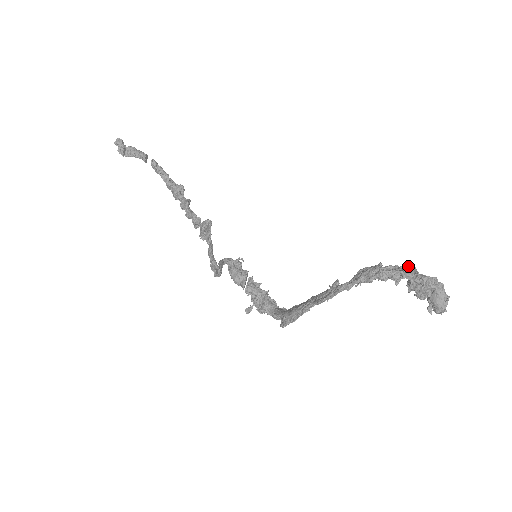
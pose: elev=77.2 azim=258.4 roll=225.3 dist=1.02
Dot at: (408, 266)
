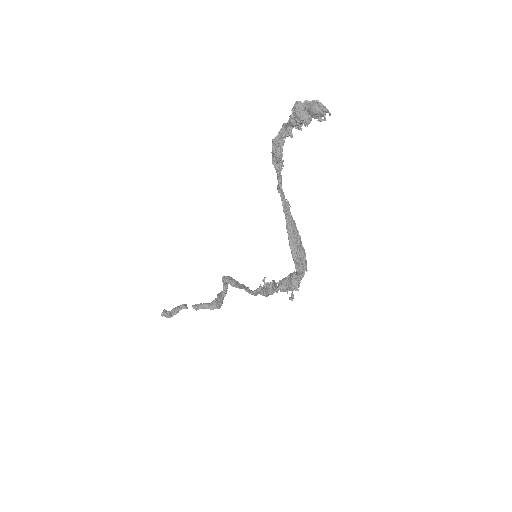
Dot at: occluded
